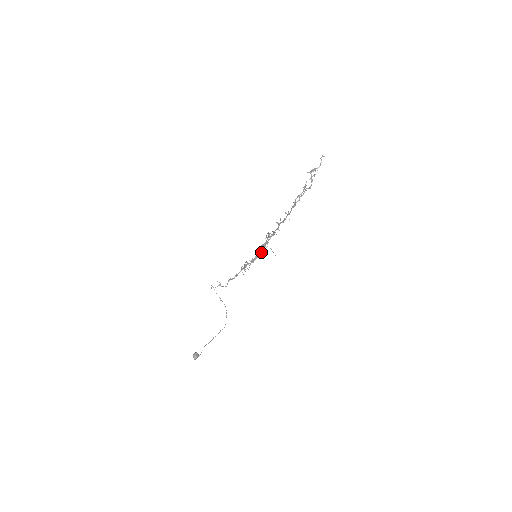
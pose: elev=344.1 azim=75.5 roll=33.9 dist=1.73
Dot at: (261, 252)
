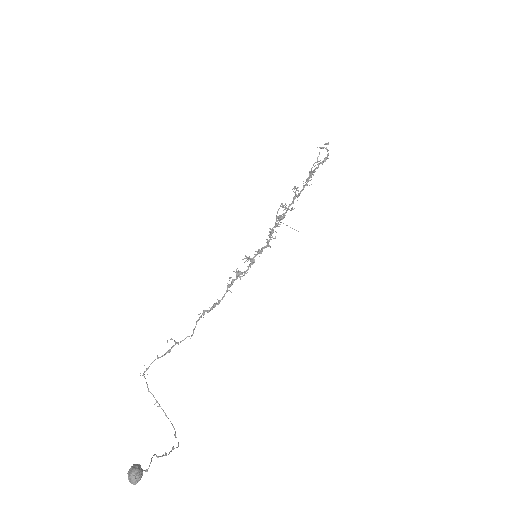
Dot at: (267, 243)
